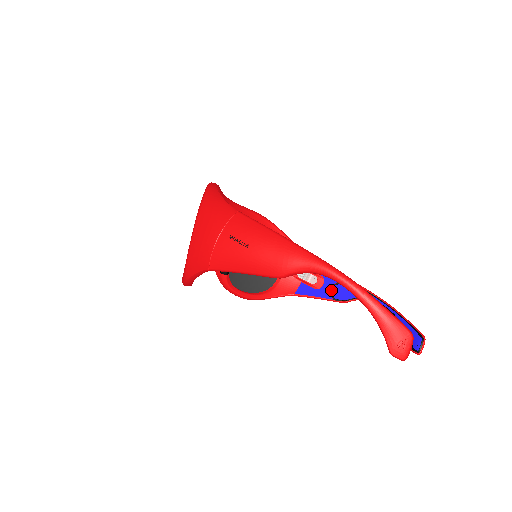
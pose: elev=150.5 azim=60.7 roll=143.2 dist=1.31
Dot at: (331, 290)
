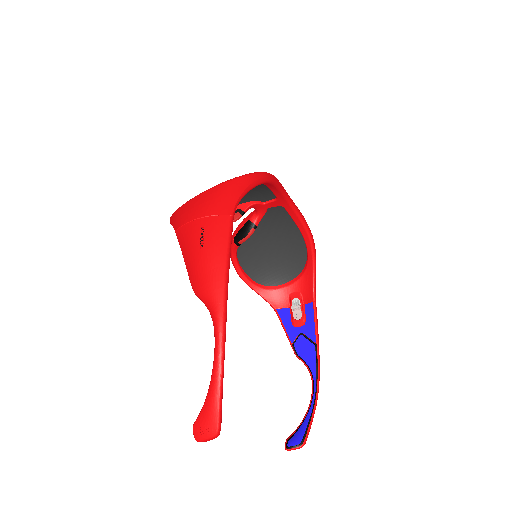
Dot at: (299, 337)
